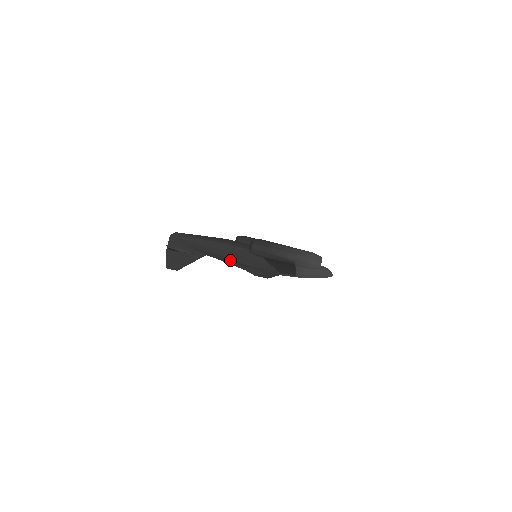
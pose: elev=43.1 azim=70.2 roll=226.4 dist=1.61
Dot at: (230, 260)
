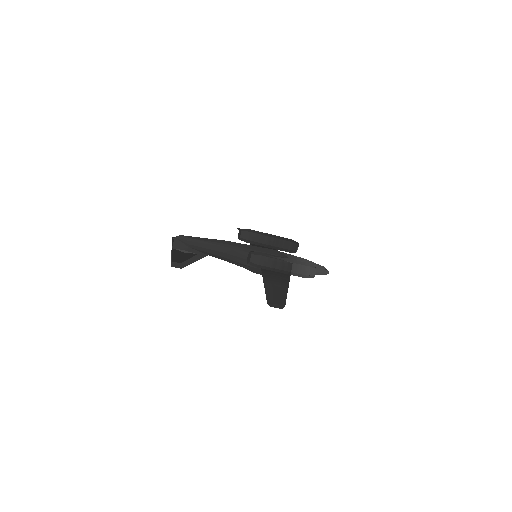
Dot at: (231, 260)
